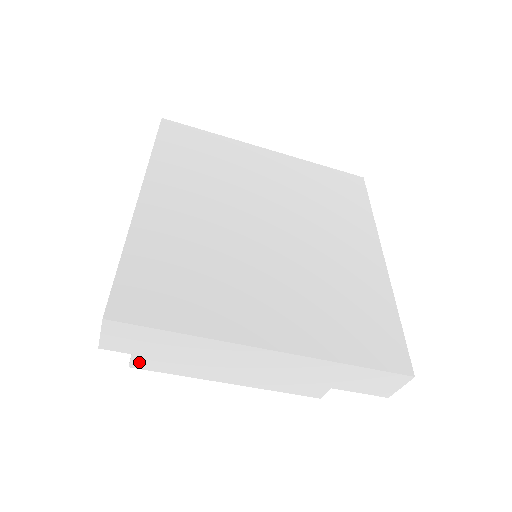
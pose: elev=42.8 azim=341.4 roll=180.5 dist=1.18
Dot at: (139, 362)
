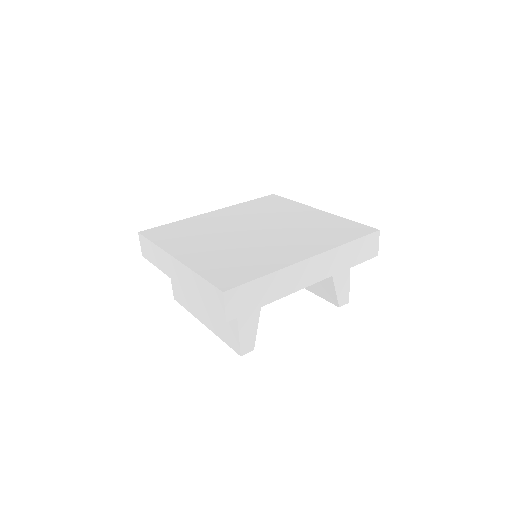
Dot at: (175, 294)
